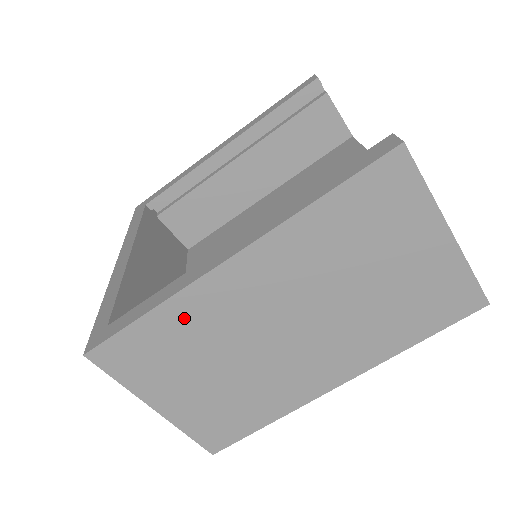
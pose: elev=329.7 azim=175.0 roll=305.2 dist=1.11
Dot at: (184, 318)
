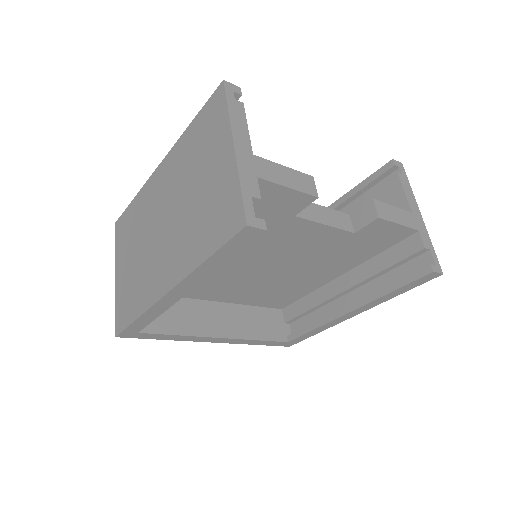
Dot at: (140, 205)
